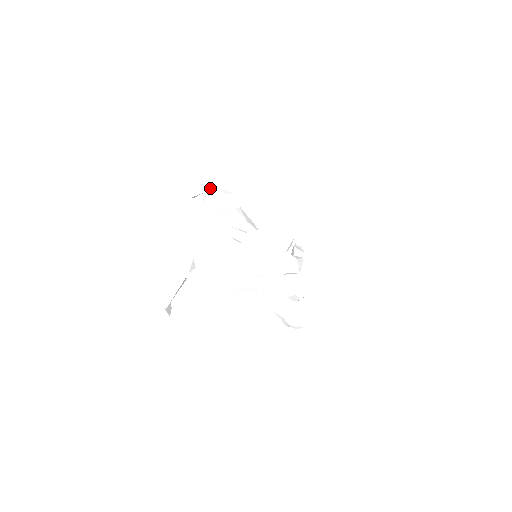
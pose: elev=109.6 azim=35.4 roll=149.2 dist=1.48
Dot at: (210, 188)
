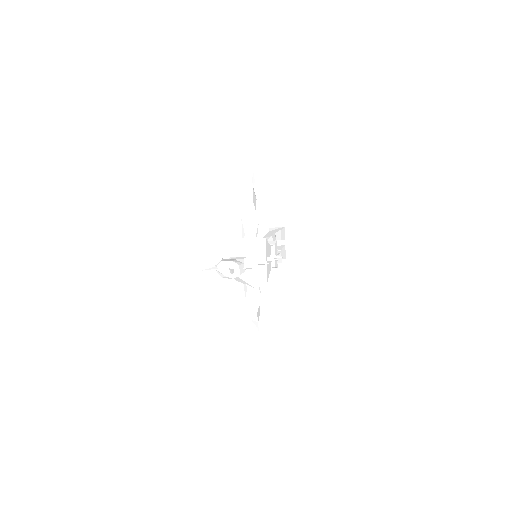
Dot at: (279, 248)
